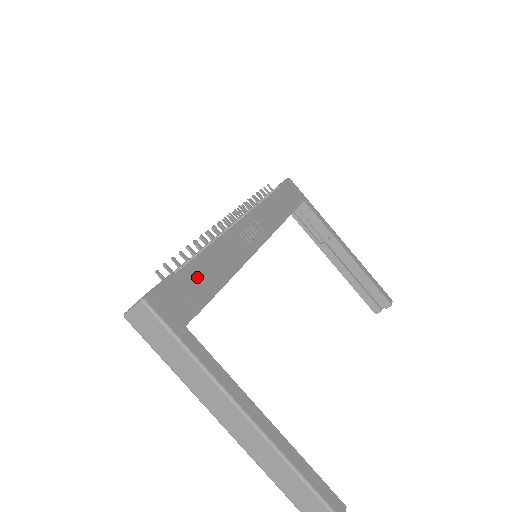
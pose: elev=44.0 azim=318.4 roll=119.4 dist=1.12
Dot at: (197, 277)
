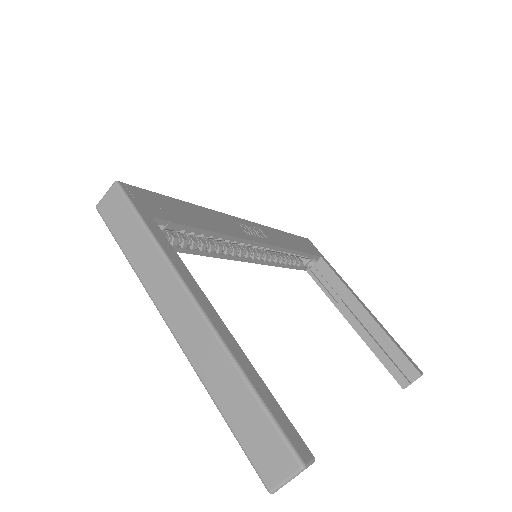
Dot at: (181, 209)
